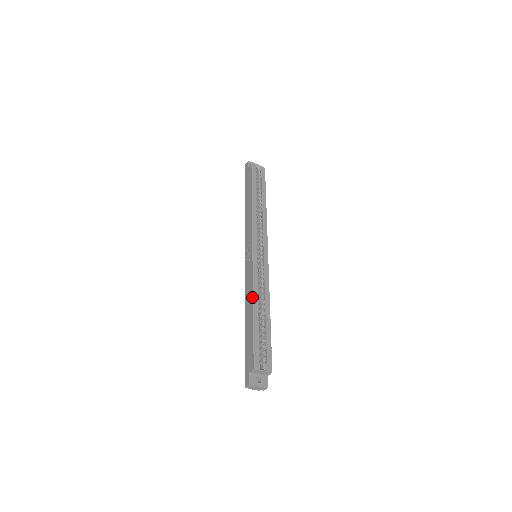
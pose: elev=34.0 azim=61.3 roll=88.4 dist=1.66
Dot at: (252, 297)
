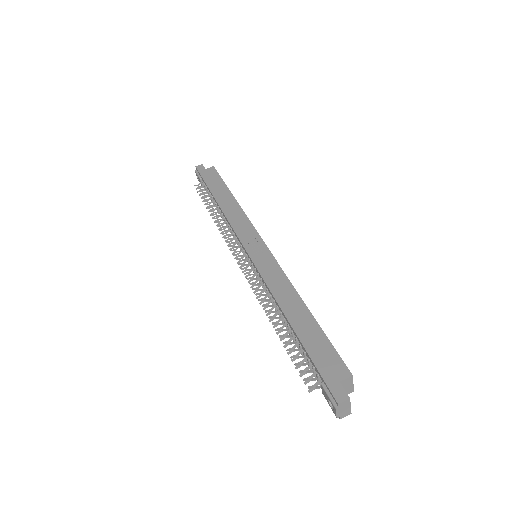
Dot at: (296, 291)
